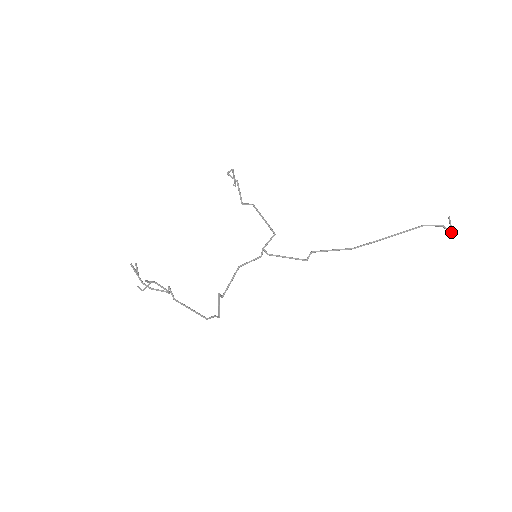
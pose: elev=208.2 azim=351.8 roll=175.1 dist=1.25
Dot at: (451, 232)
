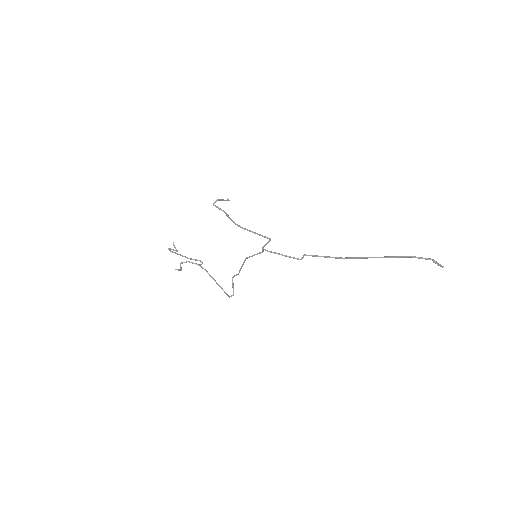
Dot at: (440, 266)
